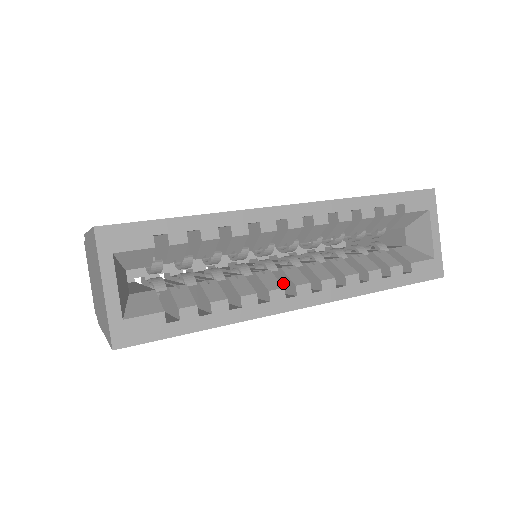
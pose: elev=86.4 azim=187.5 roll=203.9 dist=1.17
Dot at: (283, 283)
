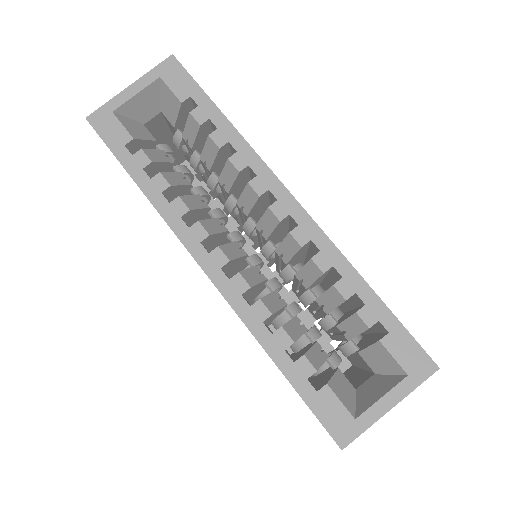
Dot at: occluded
